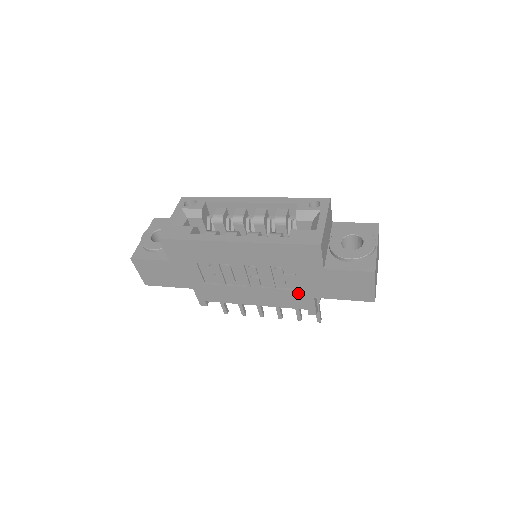
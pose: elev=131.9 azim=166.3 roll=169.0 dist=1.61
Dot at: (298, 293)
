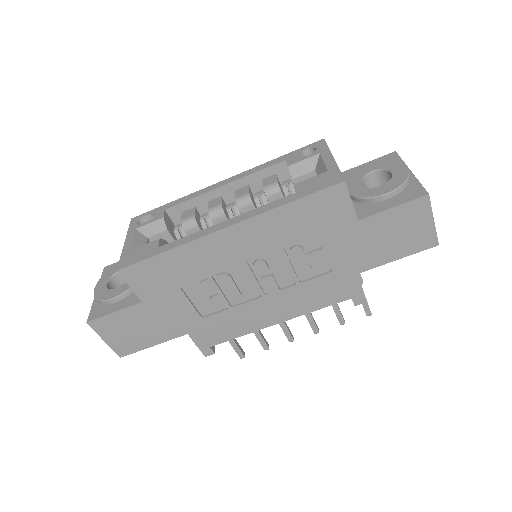
Dot at: (332, 277)
